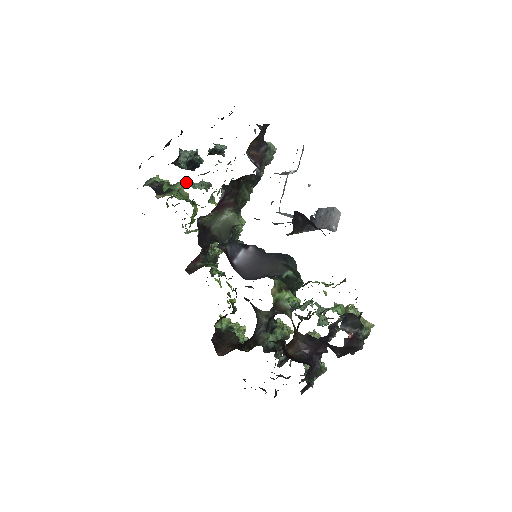
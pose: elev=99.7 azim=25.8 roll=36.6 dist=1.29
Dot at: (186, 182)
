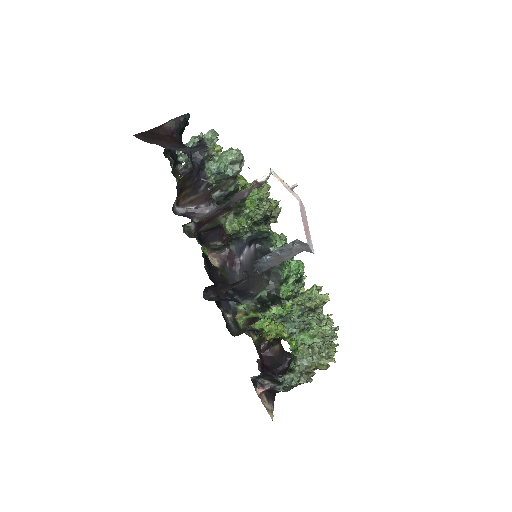
Dot at: occluded
